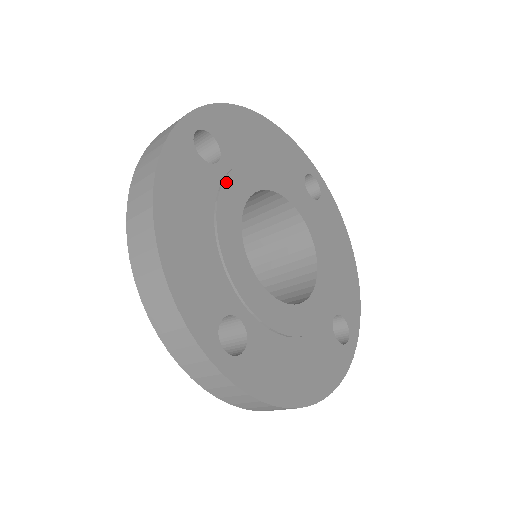
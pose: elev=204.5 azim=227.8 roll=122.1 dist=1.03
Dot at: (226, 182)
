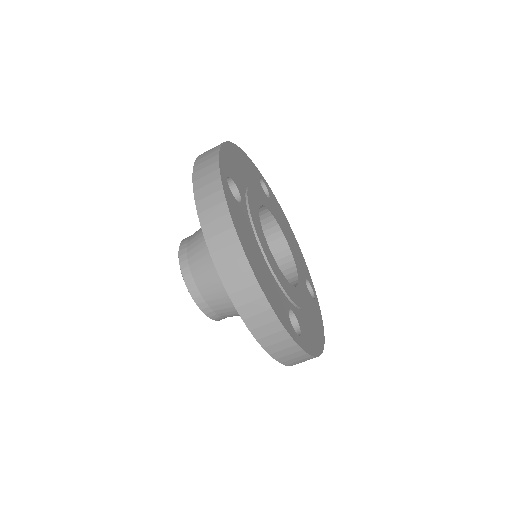
Dot at: (251, 213)
